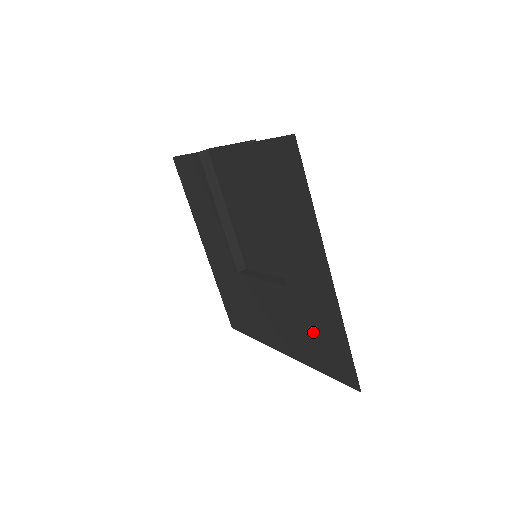
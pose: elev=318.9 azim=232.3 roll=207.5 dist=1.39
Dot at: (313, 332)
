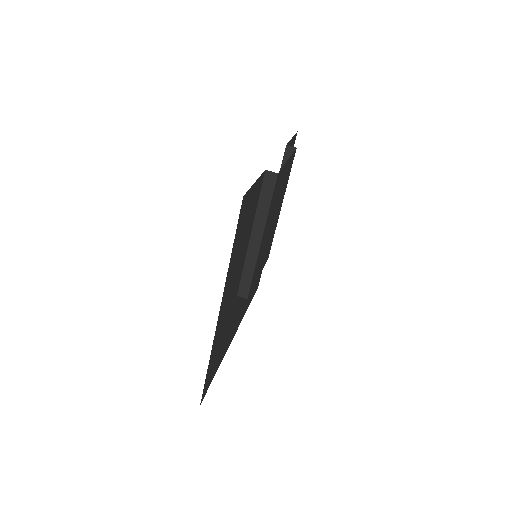
Dot at: (223, 340)
